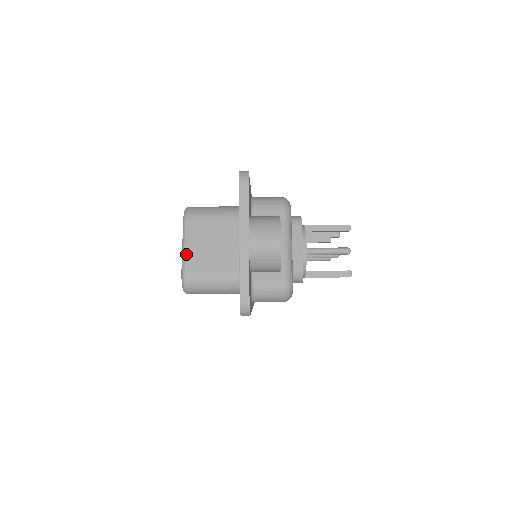
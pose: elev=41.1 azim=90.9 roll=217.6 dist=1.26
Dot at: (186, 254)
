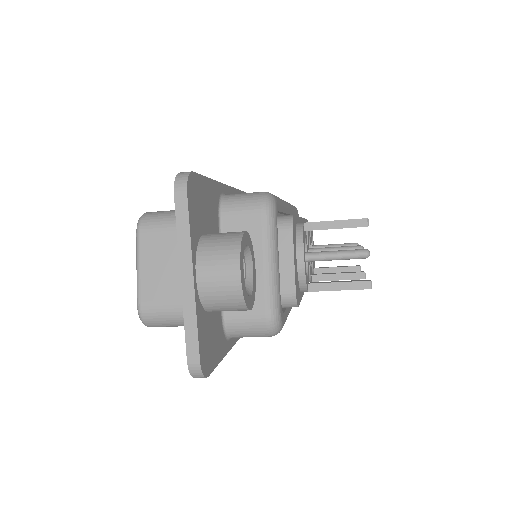
Dot at: (140, 279)
